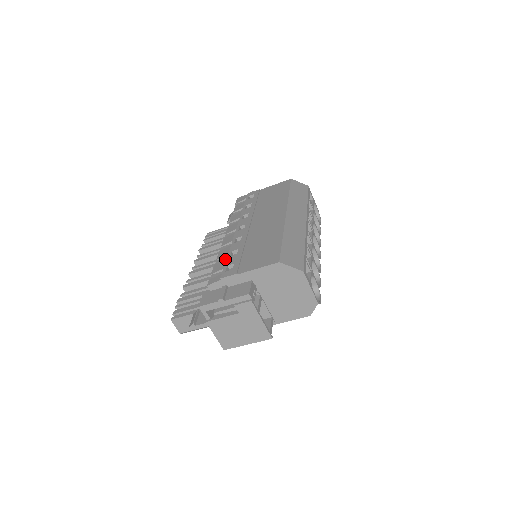
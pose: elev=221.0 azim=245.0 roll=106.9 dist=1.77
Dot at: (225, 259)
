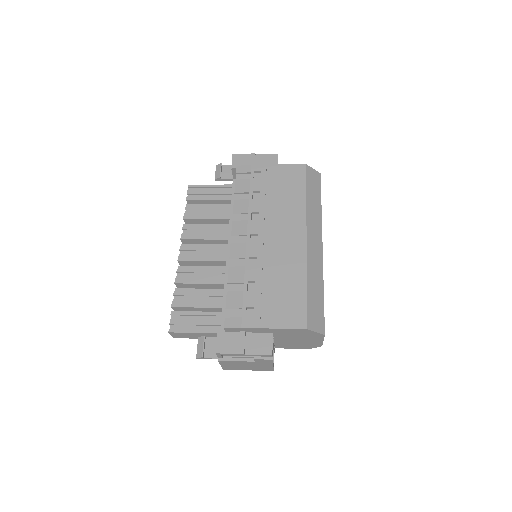
Dot at: (241, 291)
